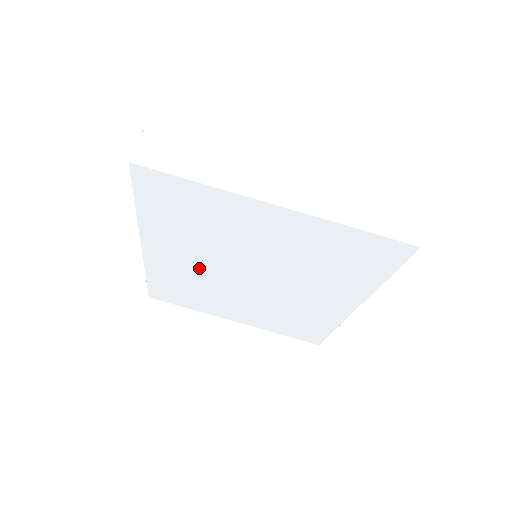
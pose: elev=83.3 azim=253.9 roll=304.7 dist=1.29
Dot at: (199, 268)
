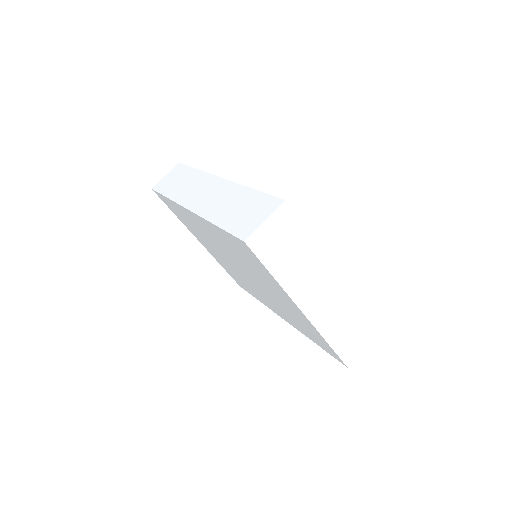
Dot at: (215, 242)
